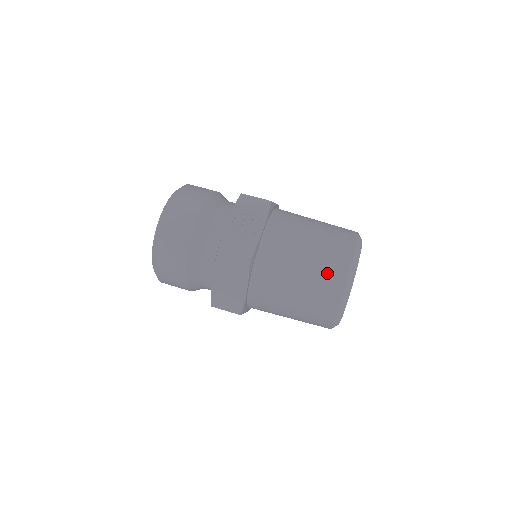
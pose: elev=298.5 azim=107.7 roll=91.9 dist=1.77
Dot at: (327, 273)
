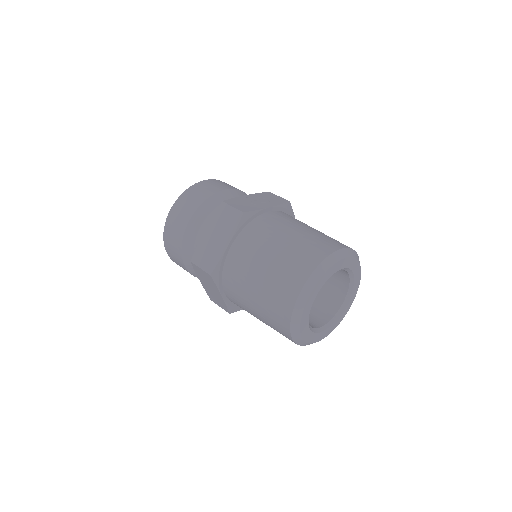
Dot at: (308, 249)
